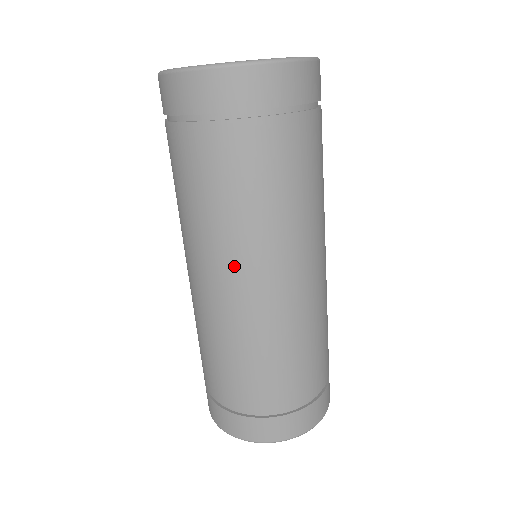
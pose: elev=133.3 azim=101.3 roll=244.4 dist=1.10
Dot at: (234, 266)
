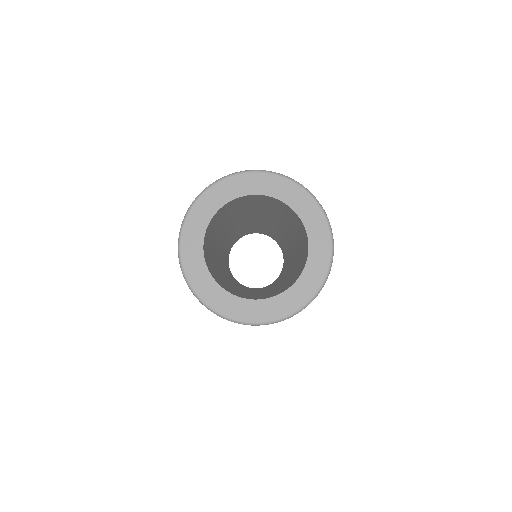
Dot at: occluded
